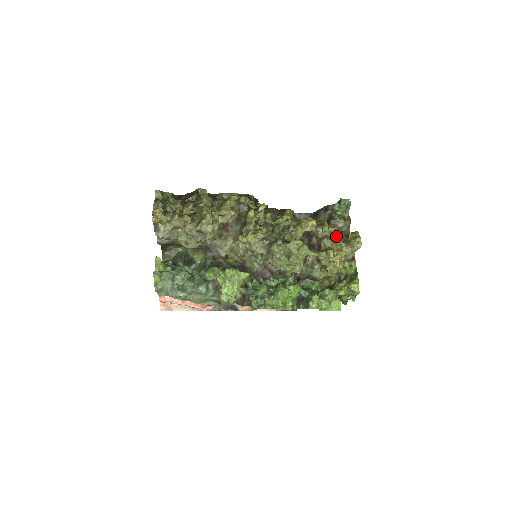
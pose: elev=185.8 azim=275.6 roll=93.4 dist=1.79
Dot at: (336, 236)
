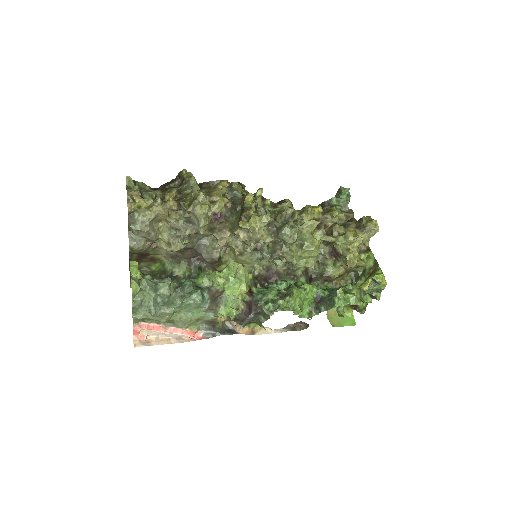
Dot at: (347, 222)
